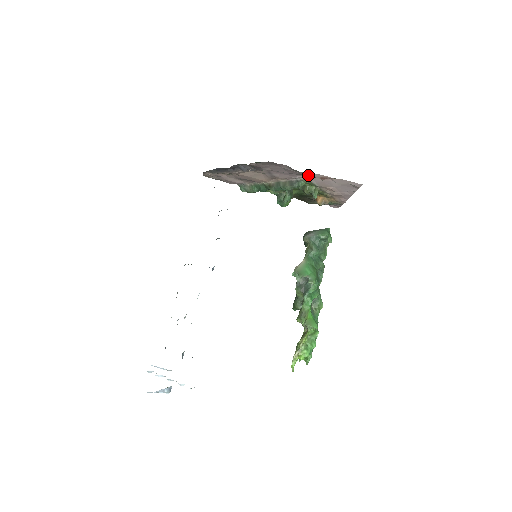
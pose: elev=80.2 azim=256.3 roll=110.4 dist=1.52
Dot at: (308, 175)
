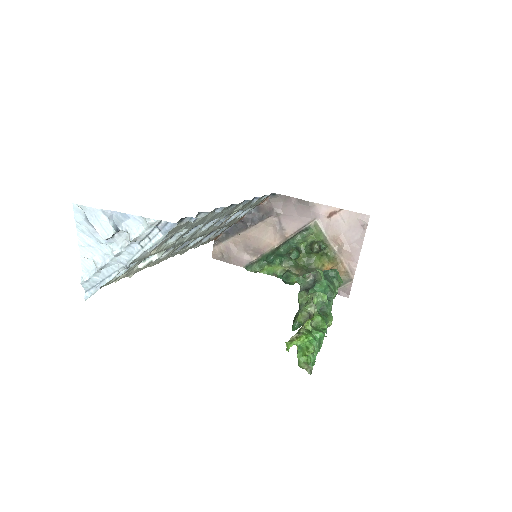
Dot at: (317, 212)
